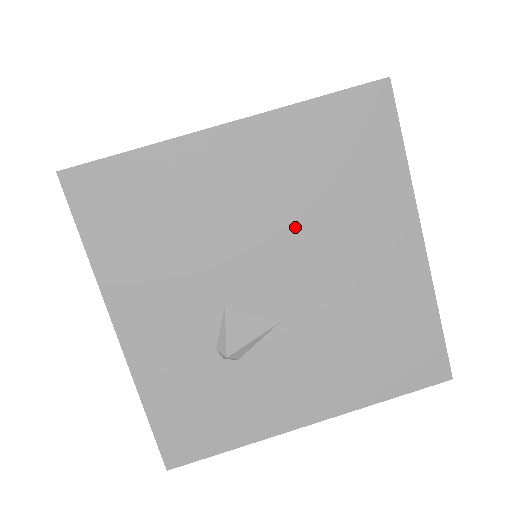
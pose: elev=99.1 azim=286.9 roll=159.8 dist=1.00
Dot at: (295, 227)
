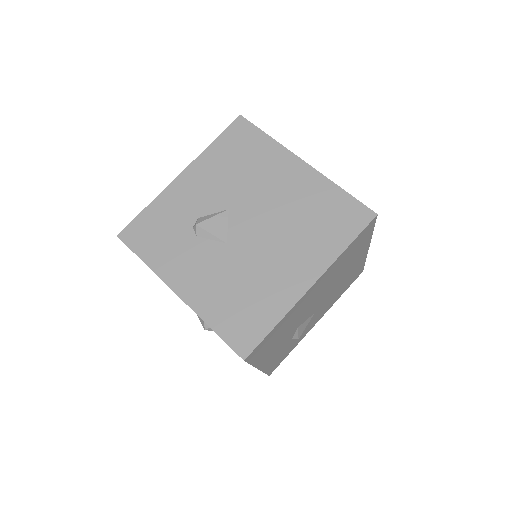
Dot at: (328, 287)
